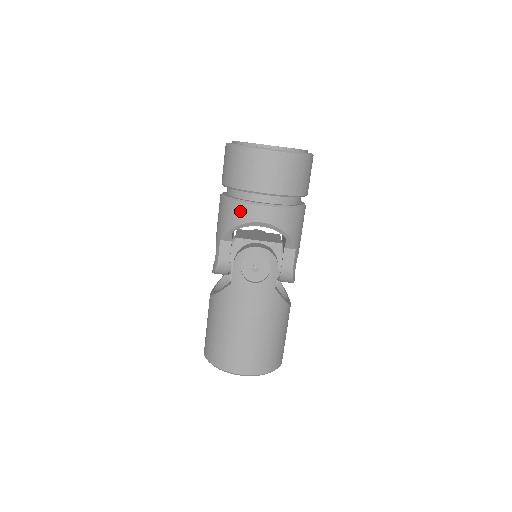
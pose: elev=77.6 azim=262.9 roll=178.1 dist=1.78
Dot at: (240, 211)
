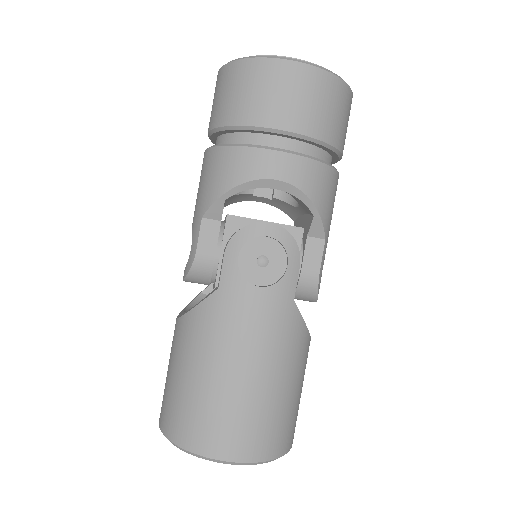
Dot at: (241, 161)
